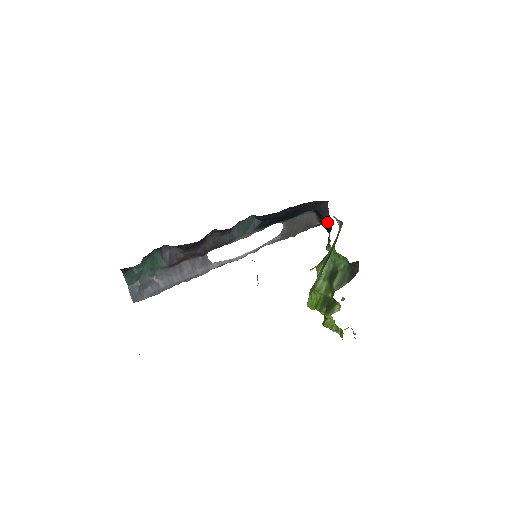
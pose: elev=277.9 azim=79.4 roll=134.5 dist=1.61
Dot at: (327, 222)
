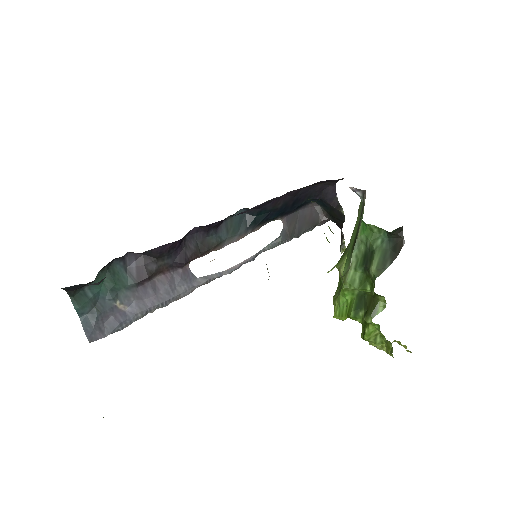
Dot at: (337, 211)
